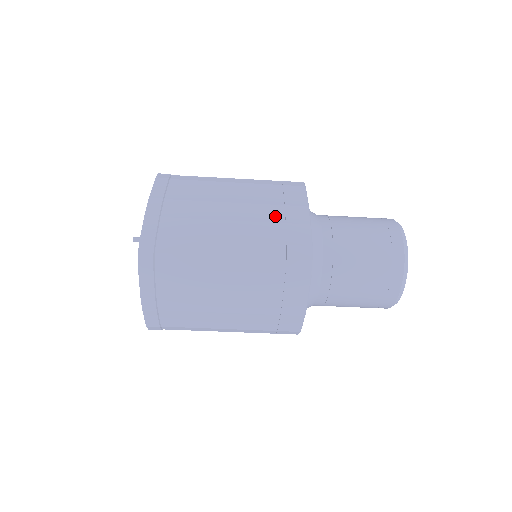
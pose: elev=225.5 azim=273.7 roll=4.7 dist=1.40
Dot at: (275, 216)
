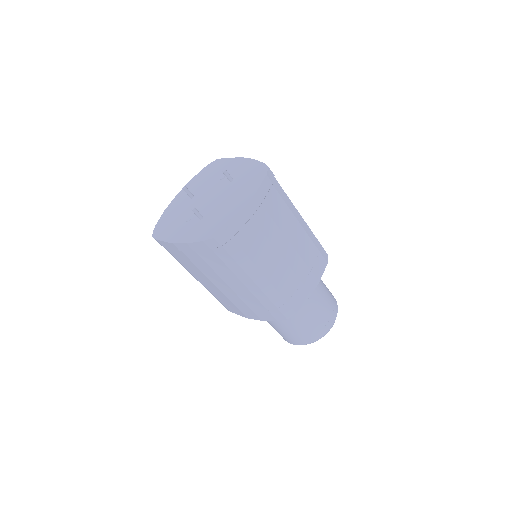
Dot at: occluded
